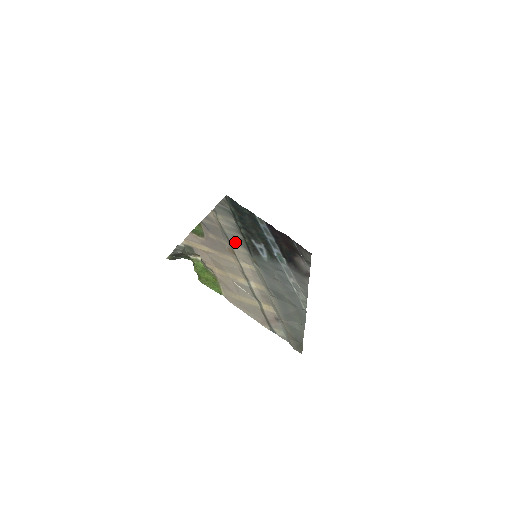
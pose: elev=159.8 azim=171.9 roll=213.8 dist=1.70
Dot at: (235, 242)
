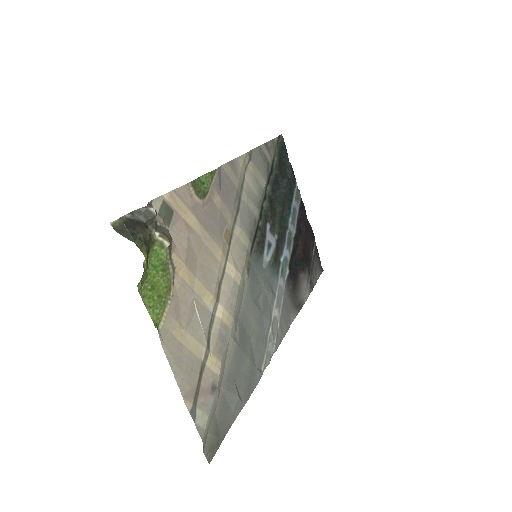
Dot at: (243, 222)
